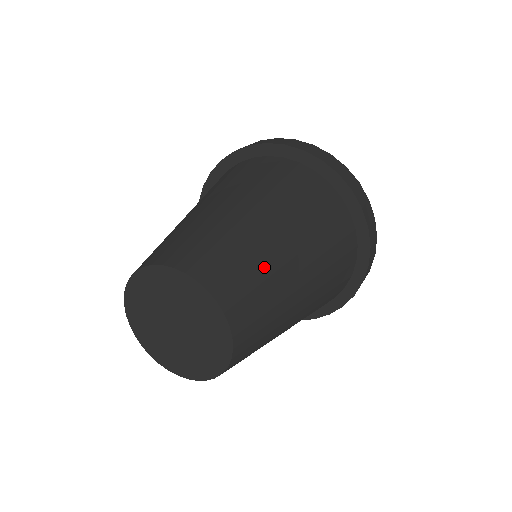
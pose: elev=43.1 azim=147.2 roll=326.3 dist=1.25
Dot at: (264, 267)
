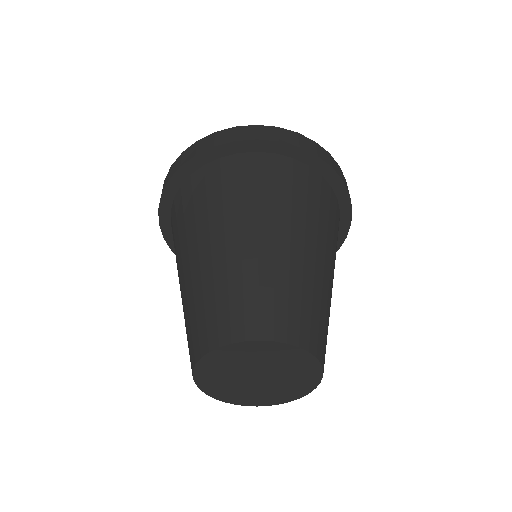
Dot at: occluded
